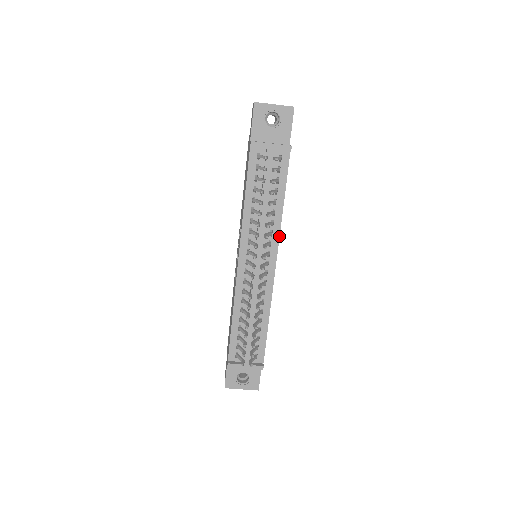
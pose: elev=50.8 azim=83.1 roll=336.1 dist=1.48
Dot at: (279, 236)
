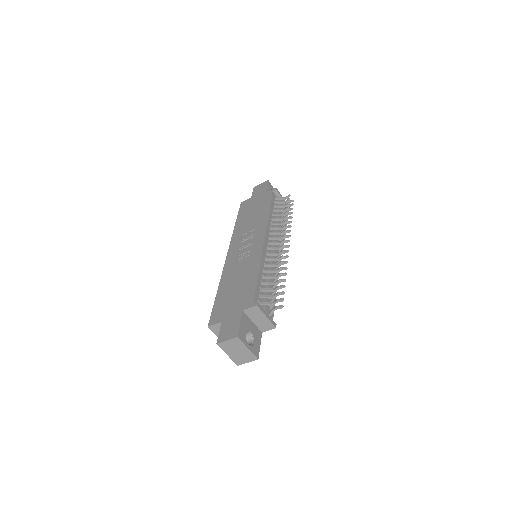
Dot at: occluded
